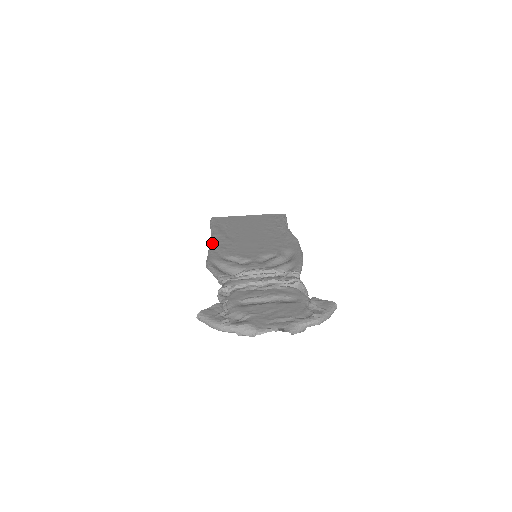
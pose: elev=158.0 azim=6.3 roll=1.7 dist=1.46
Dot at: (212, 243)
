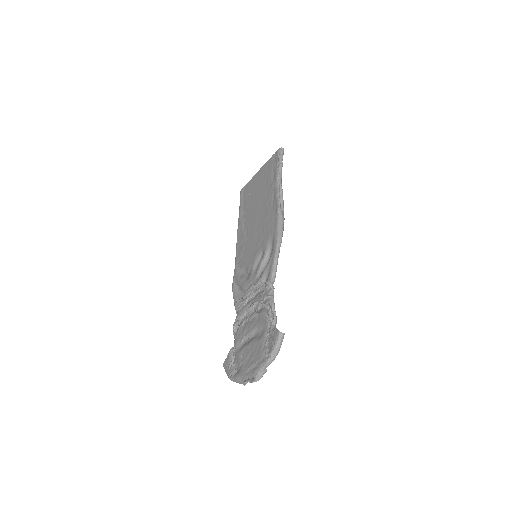
Dot at: (236, 247)
